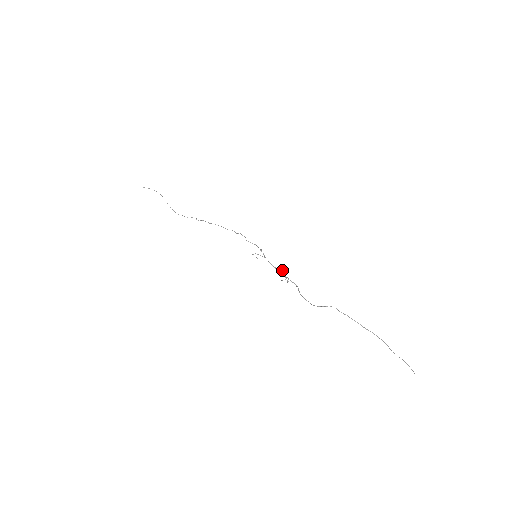
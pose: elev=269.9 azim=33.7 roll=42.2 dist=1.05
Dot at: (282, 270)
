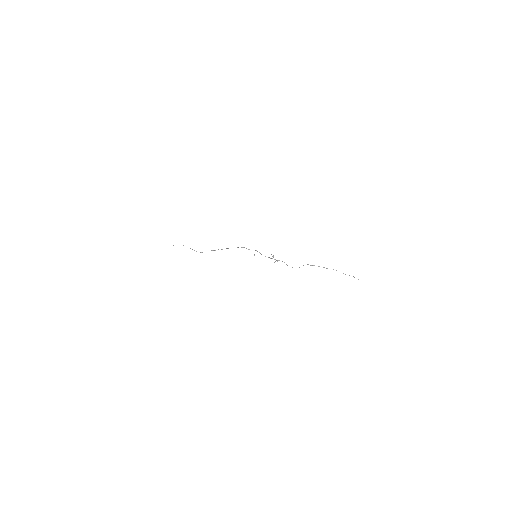
Dot at: (272, 256)
